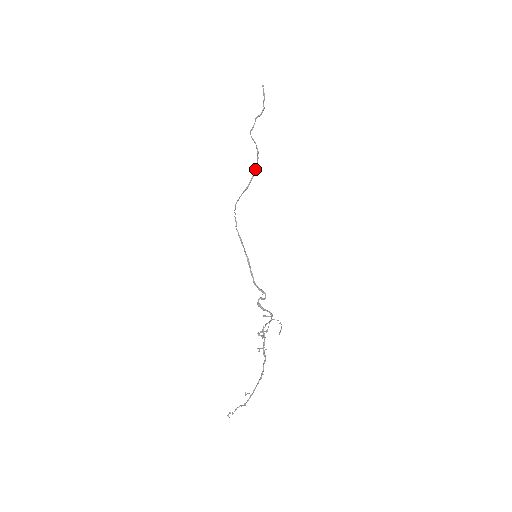
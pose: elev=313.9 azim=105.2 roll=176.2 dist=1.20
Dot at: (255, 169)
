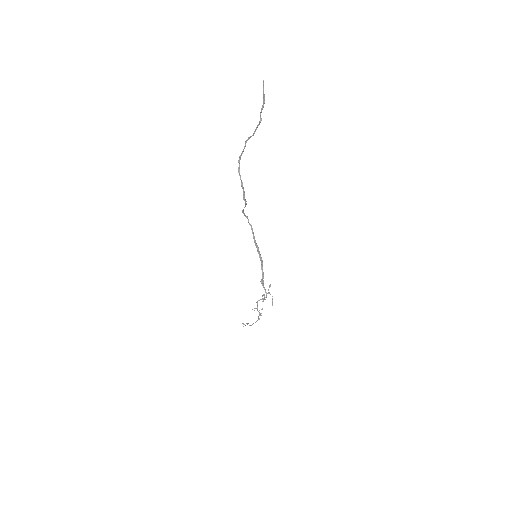
Dot at: (244, 199)
